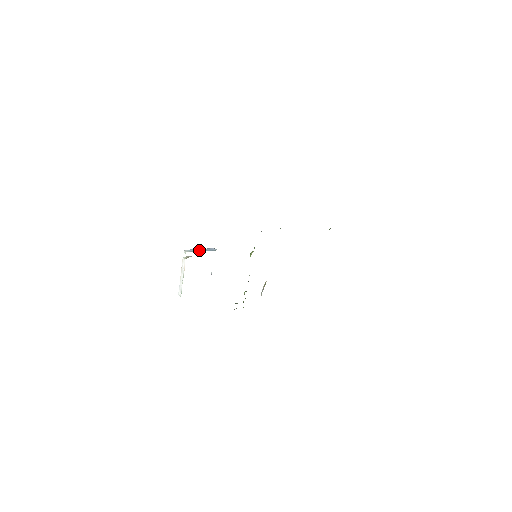
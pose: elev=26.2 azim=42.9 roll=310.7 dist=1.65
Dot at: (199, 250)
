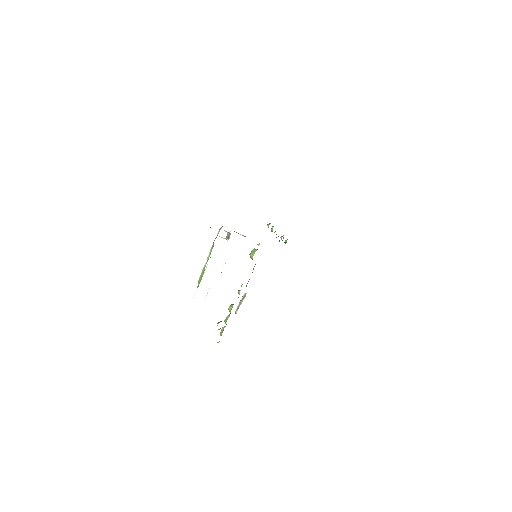
Dot at: occluded
